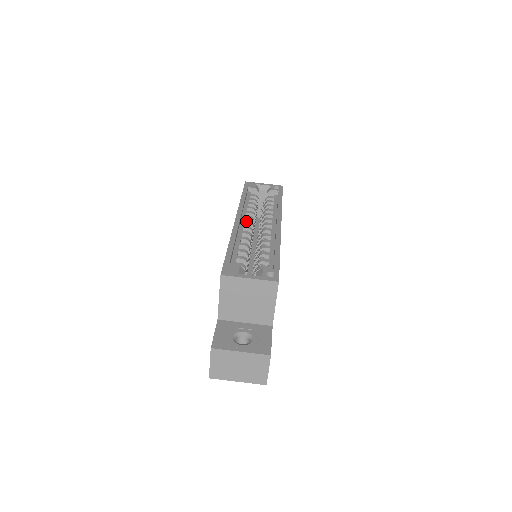
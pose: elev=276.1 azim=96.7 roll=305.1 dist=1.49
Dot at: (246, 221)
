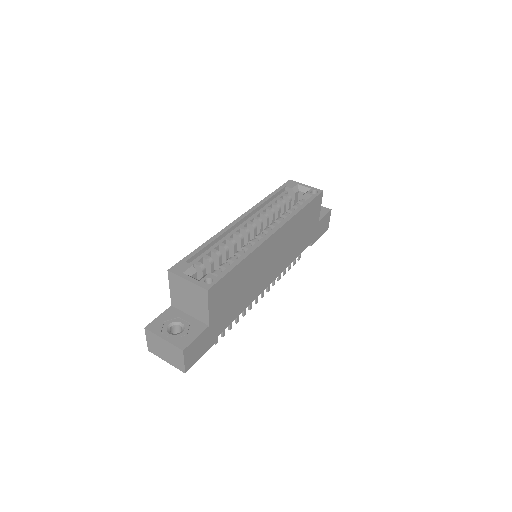
Dot at: (250, 222)
